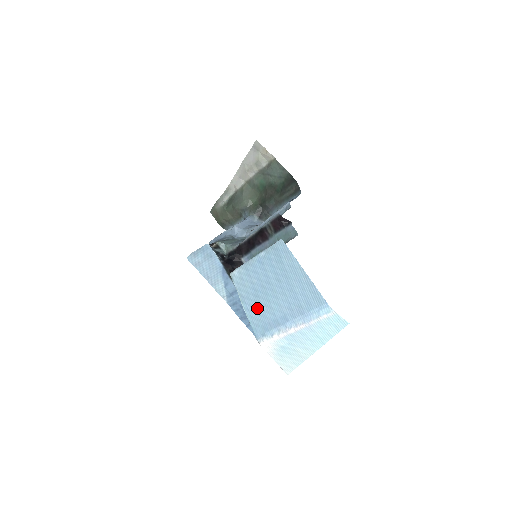
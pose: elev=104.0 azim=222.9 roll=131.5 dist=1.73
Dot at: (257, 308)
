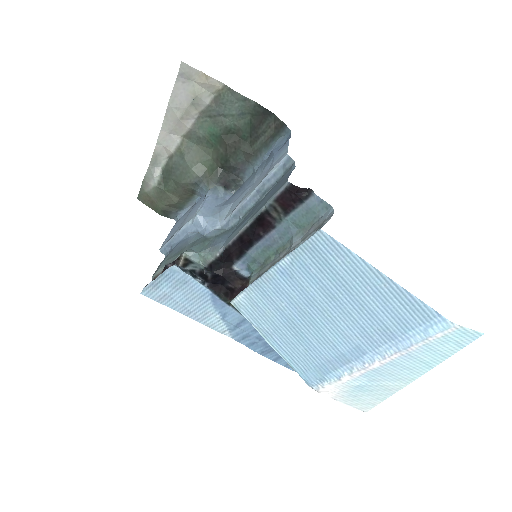
Dot at: (299, 344)
